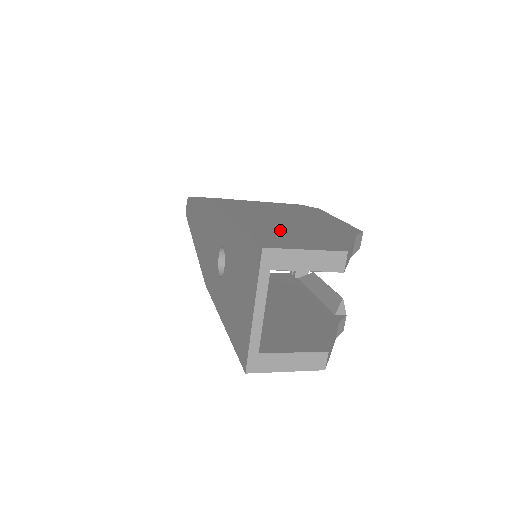
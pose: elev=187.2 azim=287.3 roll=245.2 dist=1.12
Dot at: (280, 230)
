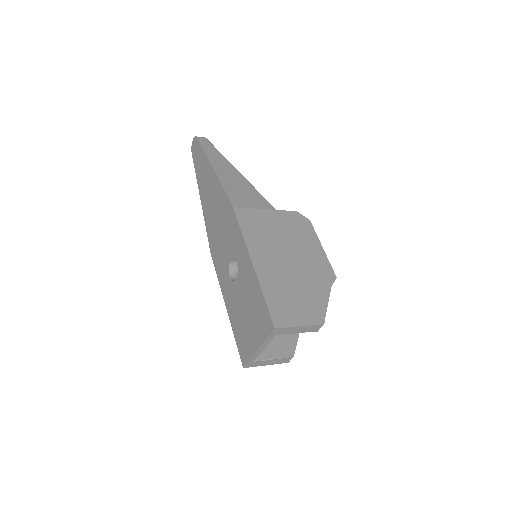
Dot at: (284, 287)
